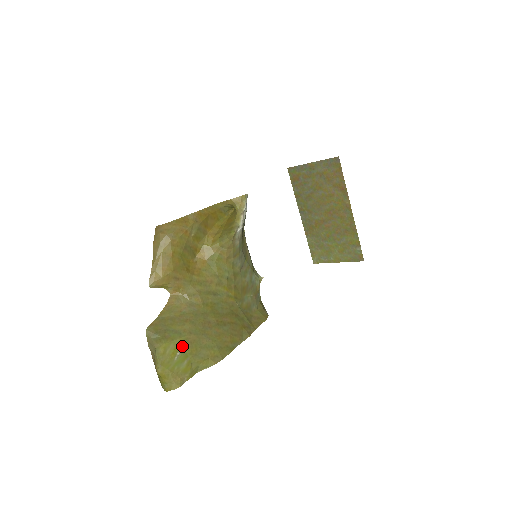
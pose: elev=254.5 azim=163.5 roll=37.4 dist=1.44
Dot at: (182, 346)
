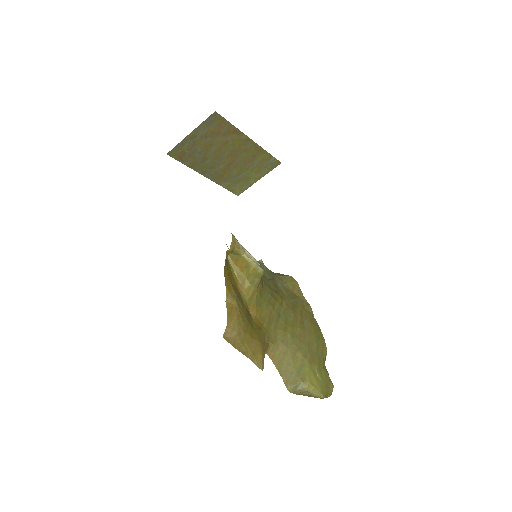
Dot at: (313, 369)
